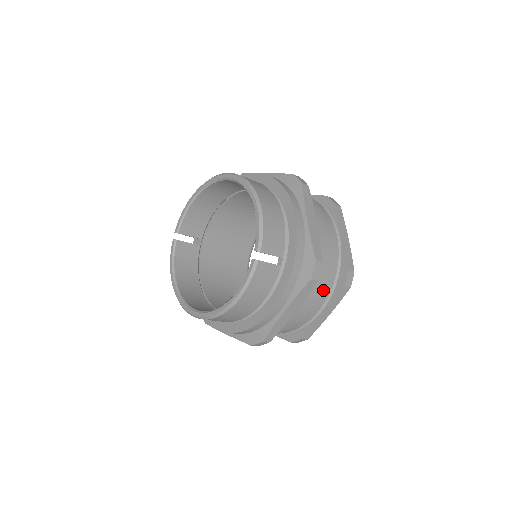
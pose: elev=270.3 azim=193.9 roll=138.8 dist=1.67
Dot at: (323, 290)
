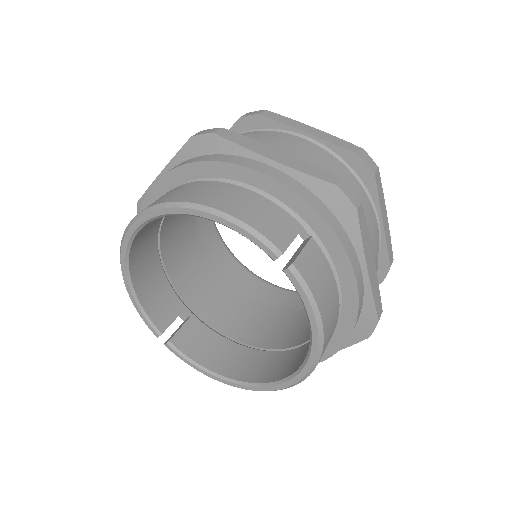
Dot at: occluded
